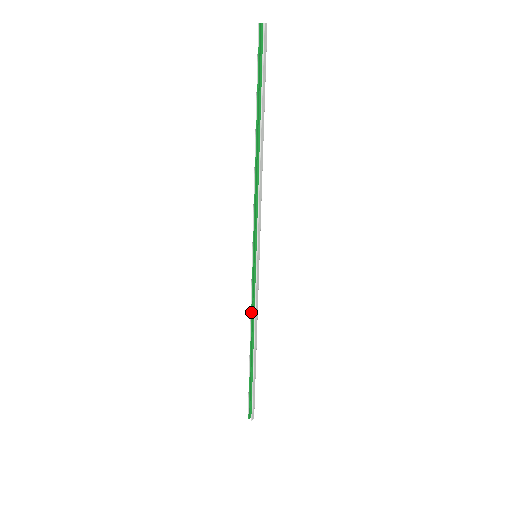
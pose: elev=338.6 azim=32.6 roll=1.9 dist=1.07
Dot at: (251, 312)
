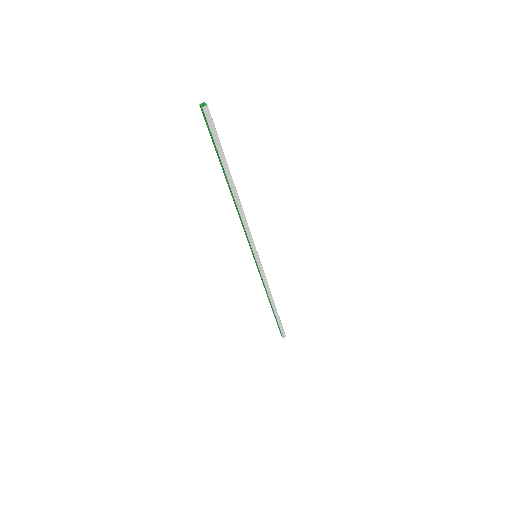
Dot at: (263, 285)
